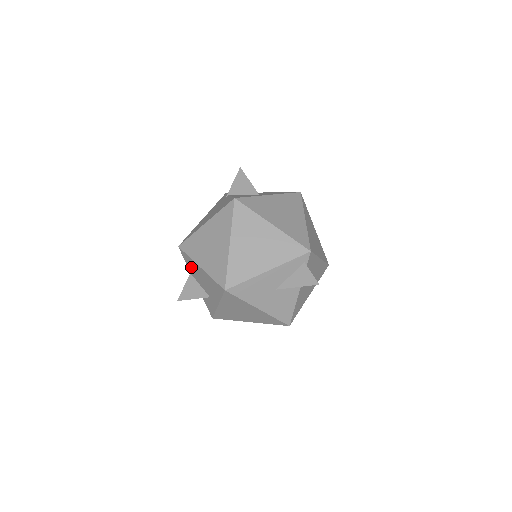
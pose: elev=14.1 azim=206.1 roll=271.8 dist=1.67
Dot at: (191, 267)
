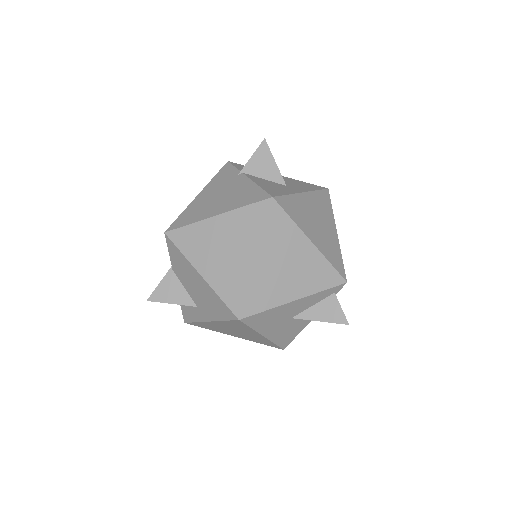
Dot at: (178, 264)
